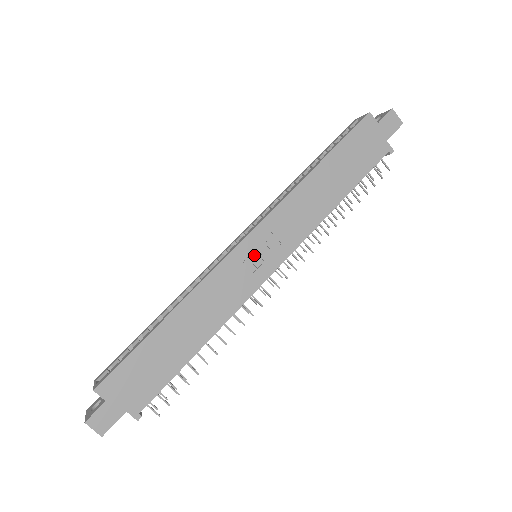
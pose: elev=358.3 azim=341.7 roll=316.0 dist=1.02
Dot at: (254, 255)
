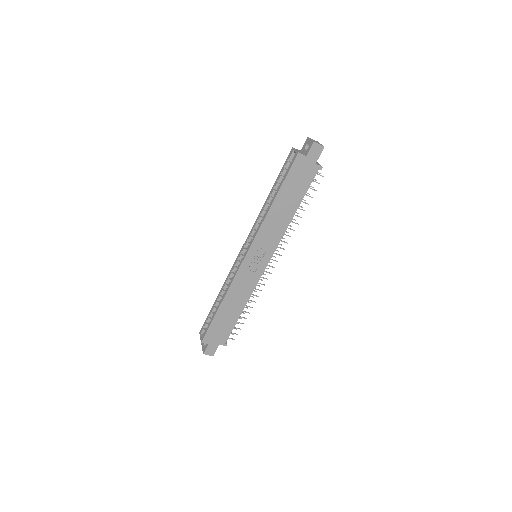
Dot at: (254, 261)
